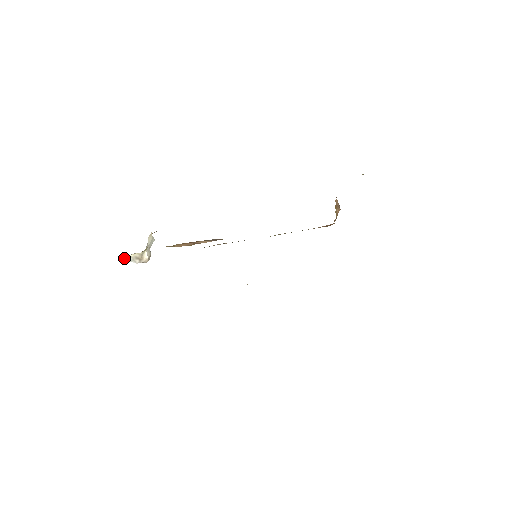
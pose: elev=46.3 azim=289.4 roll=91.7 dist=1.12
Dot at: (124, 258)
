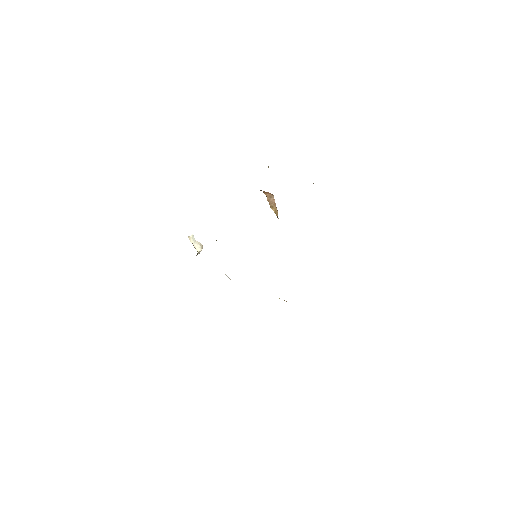
Dot at: occluded
